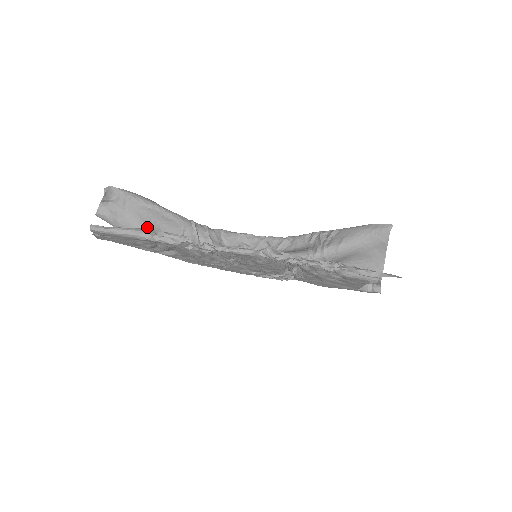
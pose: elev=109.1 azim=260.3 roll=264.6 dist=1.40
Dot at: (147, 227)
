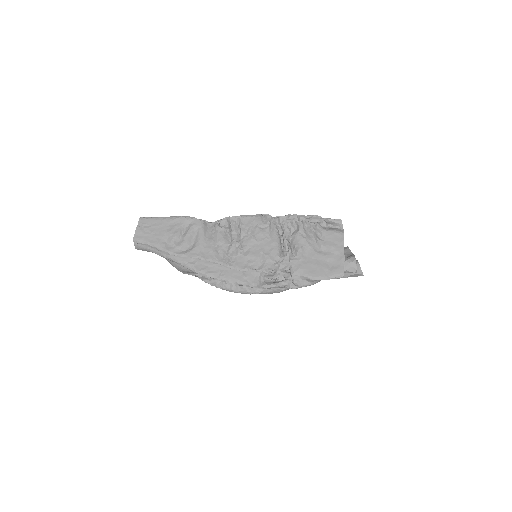
Dot at: occluded
